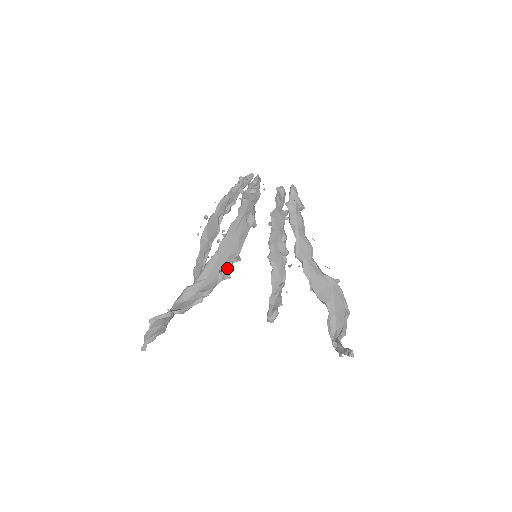
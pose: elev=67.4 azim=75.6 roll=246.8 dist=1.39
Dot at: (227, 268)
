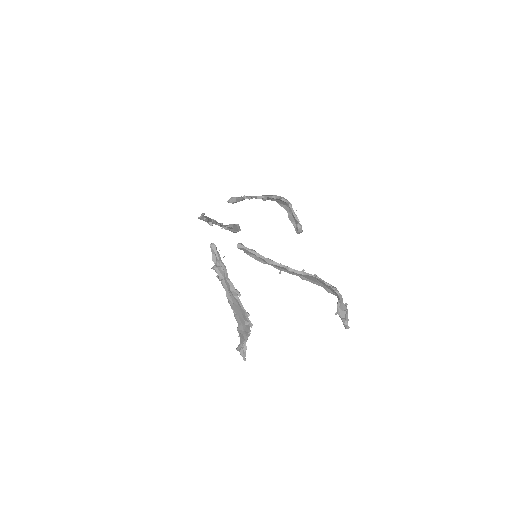
Dot at: (247, 320)
